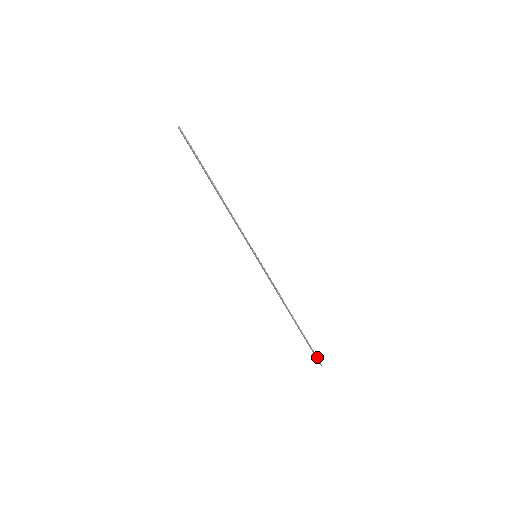
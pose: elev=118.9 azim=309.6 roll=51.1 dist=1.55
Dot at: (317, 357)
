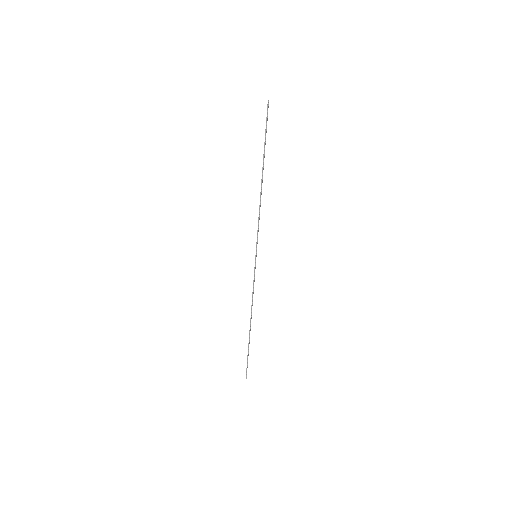
Dot at: occluded
